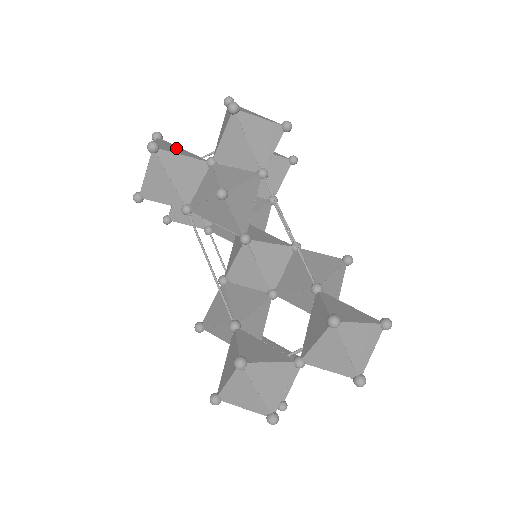
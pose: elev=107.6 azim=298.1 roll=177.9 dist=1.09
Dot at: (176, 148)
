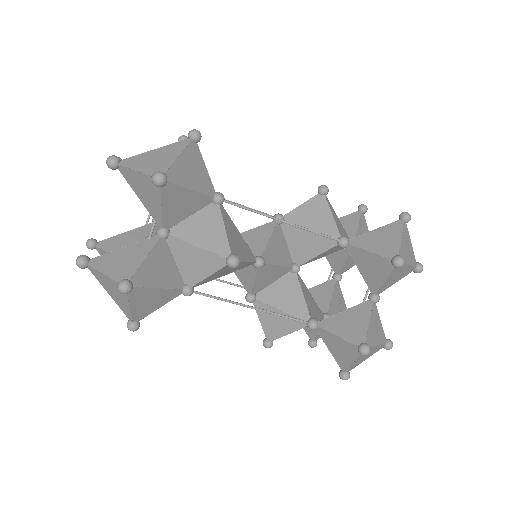
Dot at: (121, 256)
